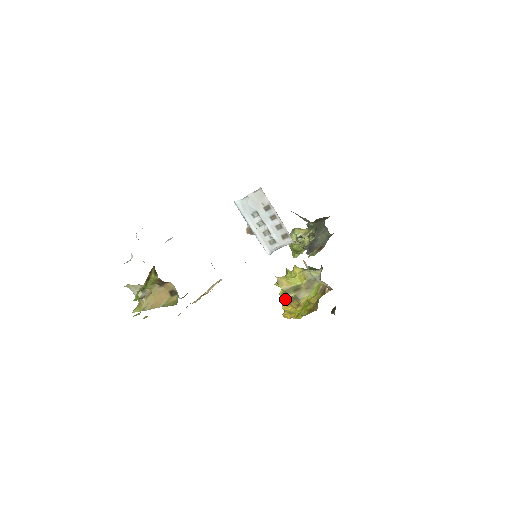
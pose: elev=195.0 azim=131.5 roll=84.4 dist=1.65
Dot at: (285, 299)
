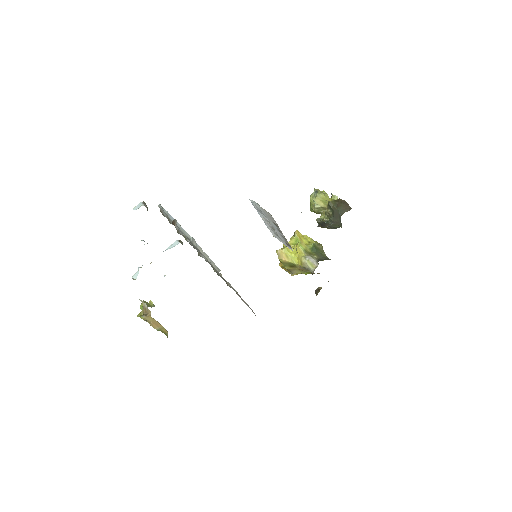
Dot at: occluded
